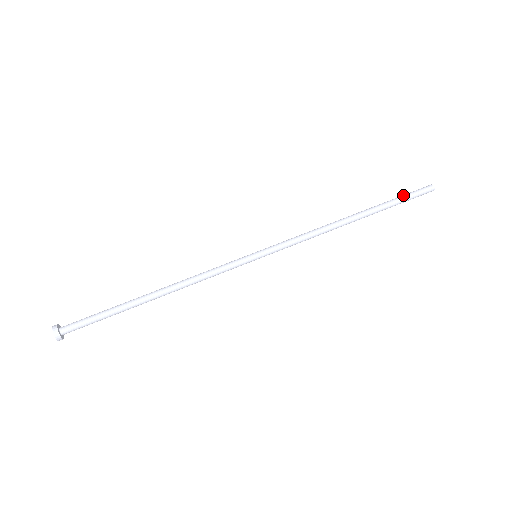
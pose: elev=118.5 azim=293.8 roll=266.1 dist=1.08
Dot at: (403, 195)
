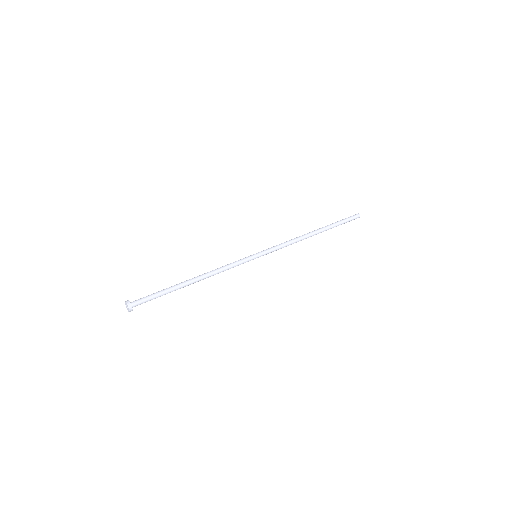
Dot at: (342, 220)
